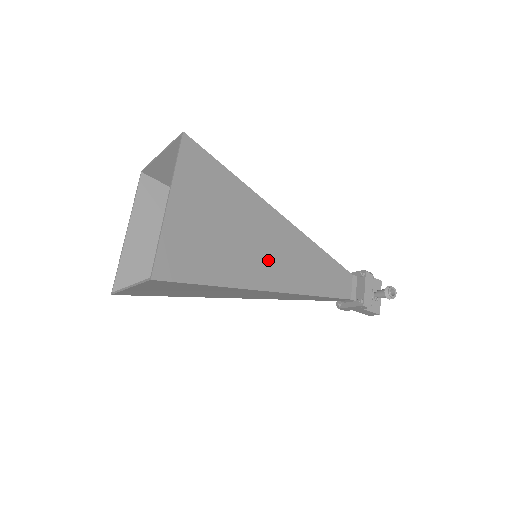
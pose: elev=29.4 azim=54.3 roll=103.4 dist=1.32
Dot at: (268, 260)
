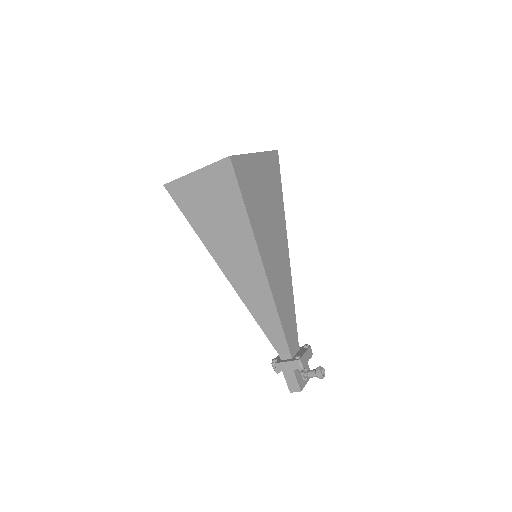
Dot at: (271, 249)
